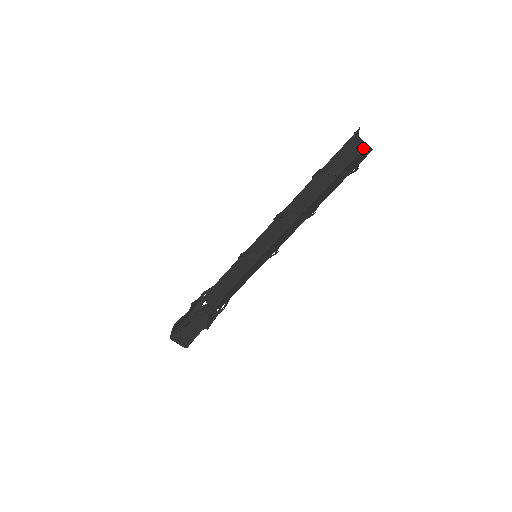
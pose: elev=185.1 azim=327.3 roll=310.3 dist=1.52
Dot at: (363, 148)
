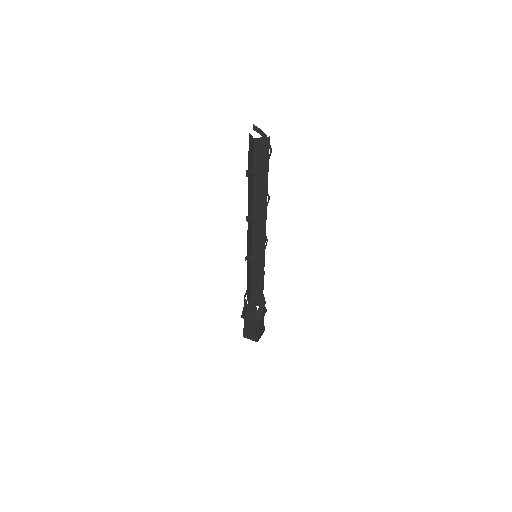
Dot at: (254, 142)
